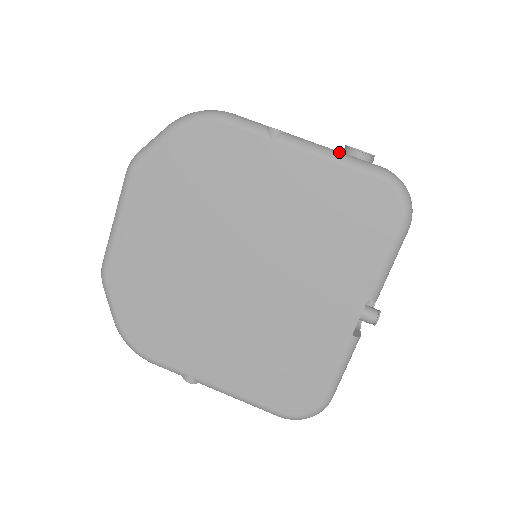
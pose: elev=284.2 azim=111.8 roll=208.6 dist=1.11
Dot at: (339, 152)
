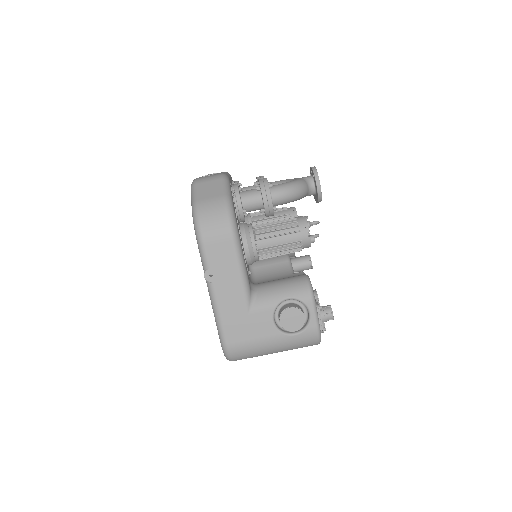
Dot at: (219, 317)
